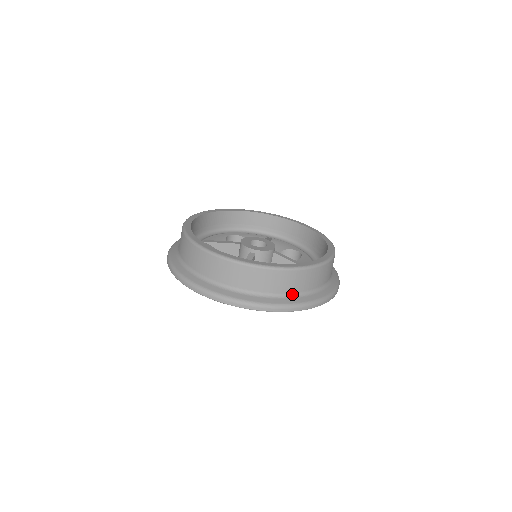
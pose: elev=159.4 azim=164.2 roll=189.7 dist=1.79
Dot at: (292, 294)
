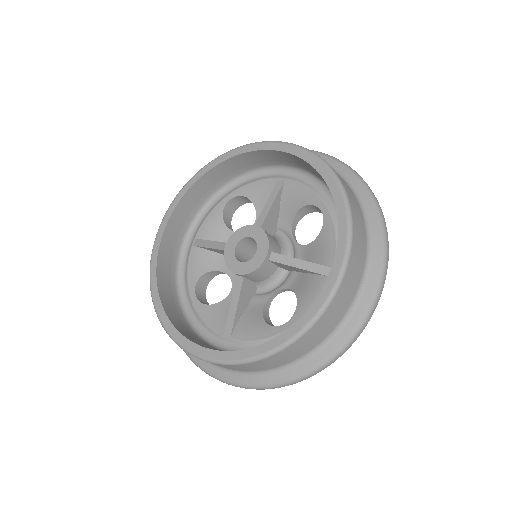
Dot at: (292, 362)
